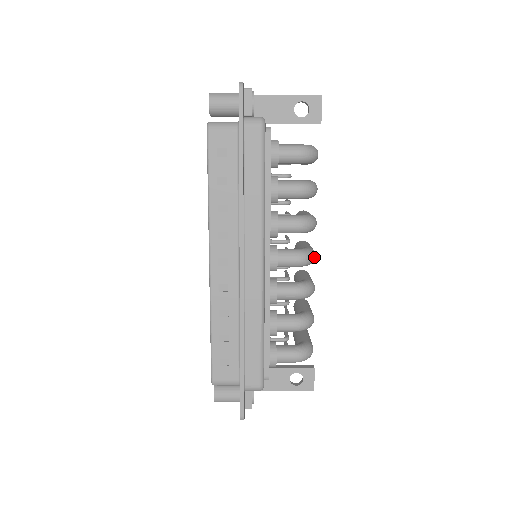
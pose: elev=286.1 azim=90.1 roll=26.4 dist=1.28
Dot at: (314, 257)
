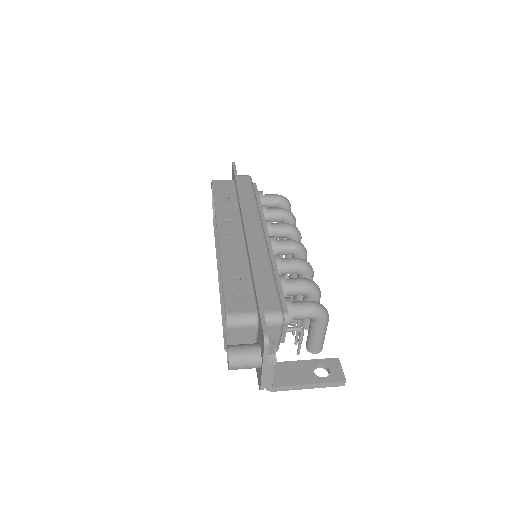
Dot at: occluded
